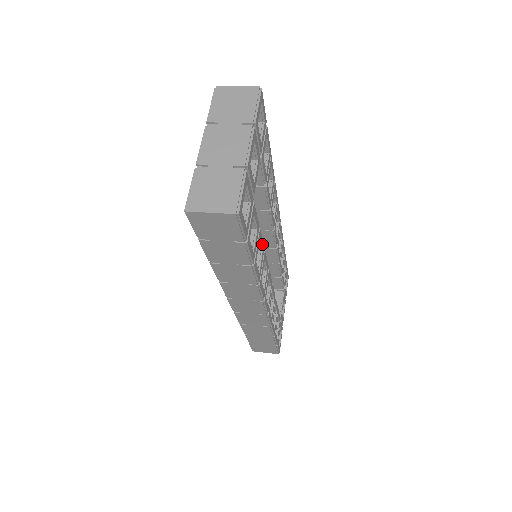
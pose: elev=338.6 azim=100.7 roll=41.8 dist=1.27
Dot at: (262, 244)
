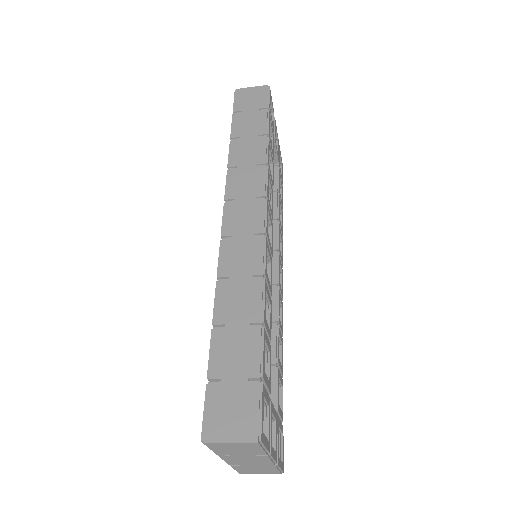
Dot at: (273, 178)
